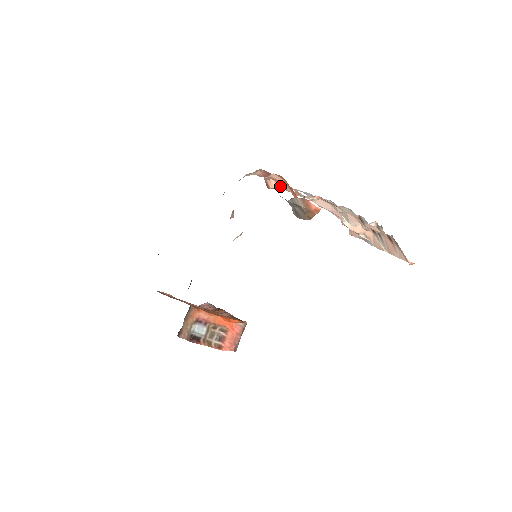
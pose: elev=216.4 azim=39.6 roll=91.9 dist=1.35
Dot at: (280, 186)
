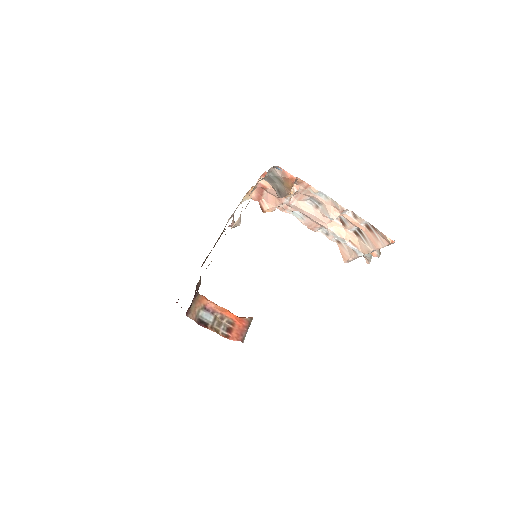
Dot at: (271, 205)
